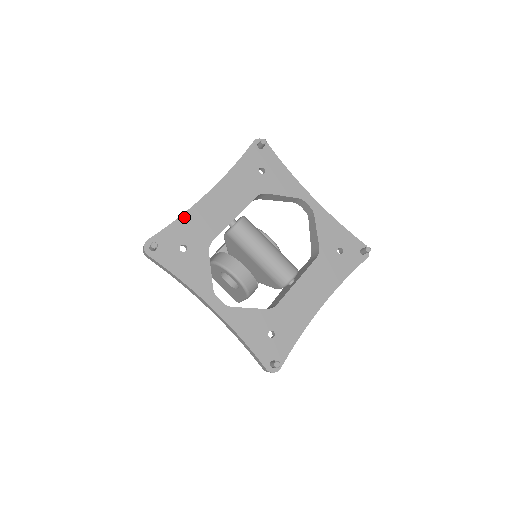
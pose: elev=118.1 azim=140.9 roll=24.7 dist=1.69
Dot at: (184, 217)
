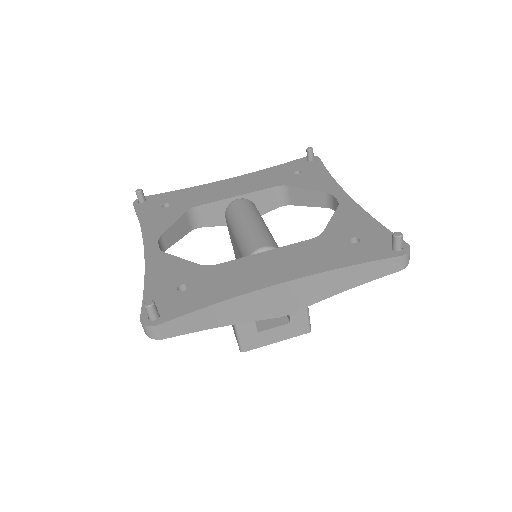
Dot at: (189, 189)
